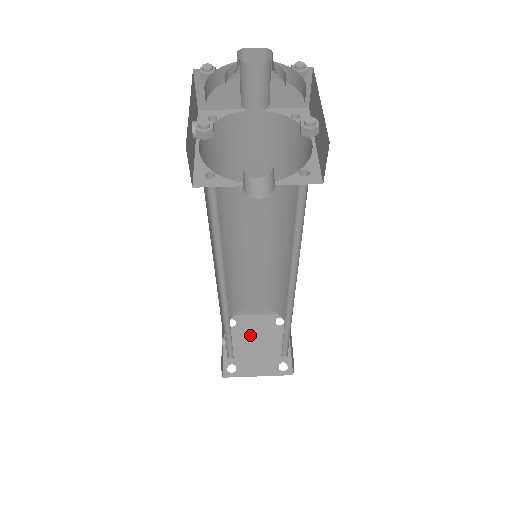
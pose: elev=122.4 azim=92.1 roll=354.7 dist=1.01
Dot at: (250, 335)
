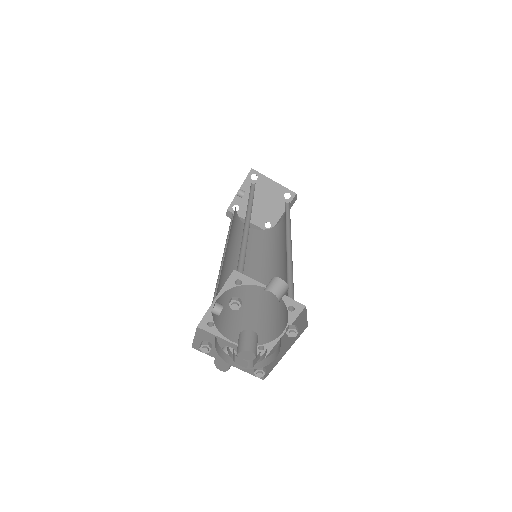
Dot at: (261, 193)
